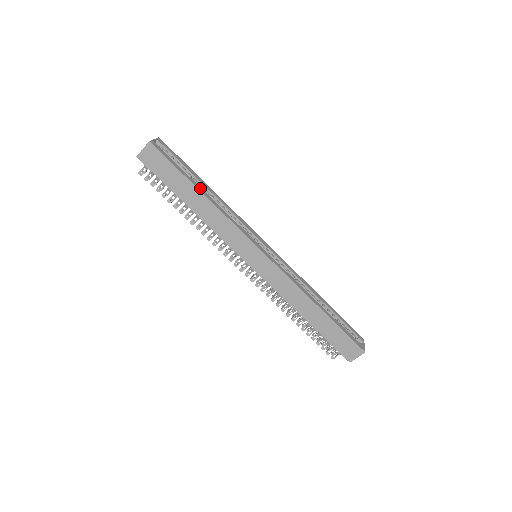
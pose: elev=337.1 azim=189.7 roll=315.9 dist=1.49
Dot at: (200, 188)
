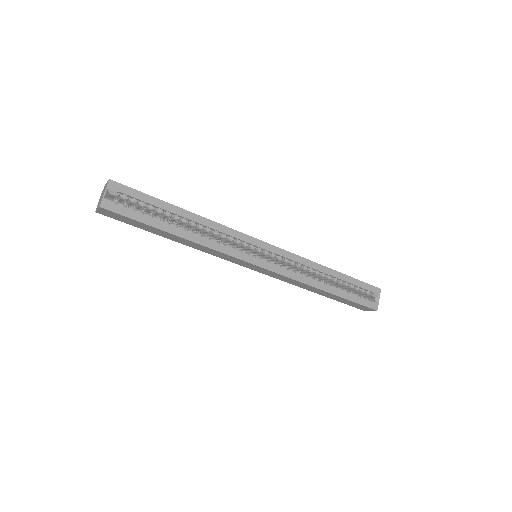
Dot at: (175, 229)
